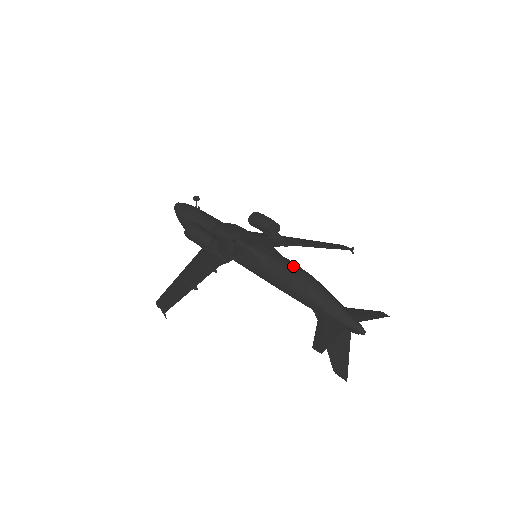
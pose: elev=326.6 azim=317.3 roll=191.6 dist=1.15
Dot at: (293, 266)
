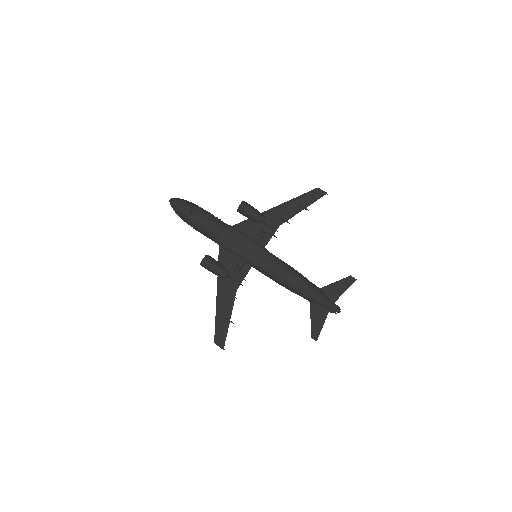
Dot at: (286, 276)
